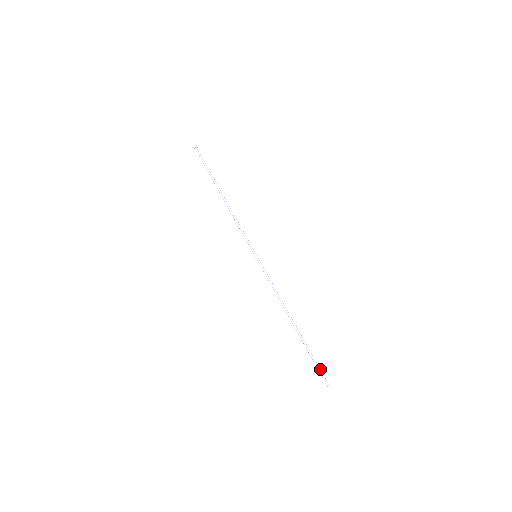
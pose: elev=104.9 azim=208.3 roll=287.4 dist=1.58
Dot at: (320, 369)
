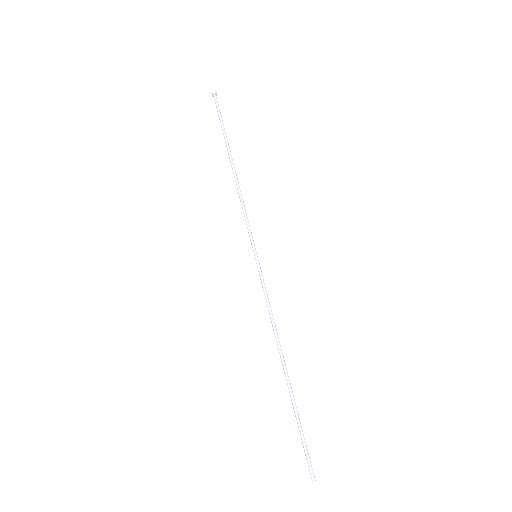
Dot at: occluded
